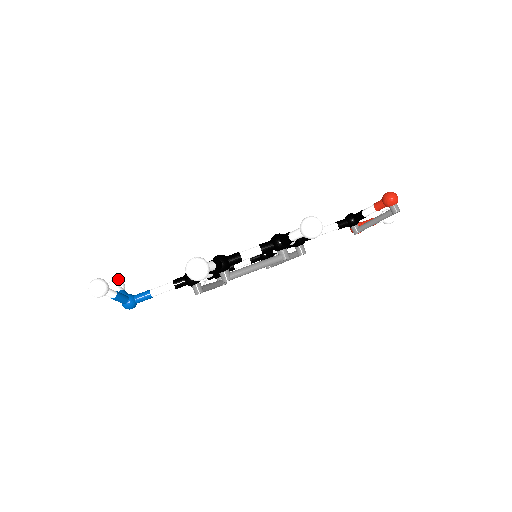
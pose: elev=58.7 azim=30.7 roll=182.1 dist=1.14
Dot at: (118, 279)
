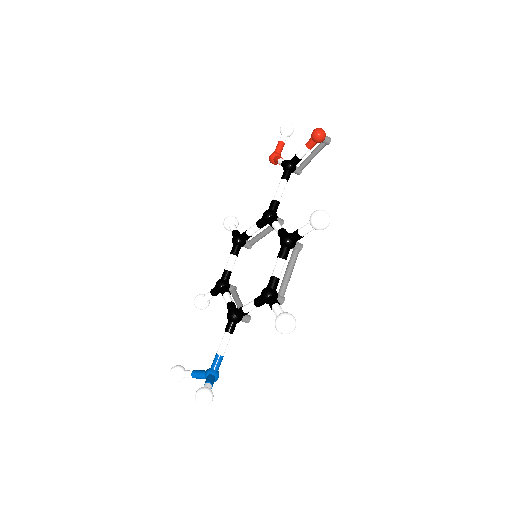
Dot at: (175, 368)
